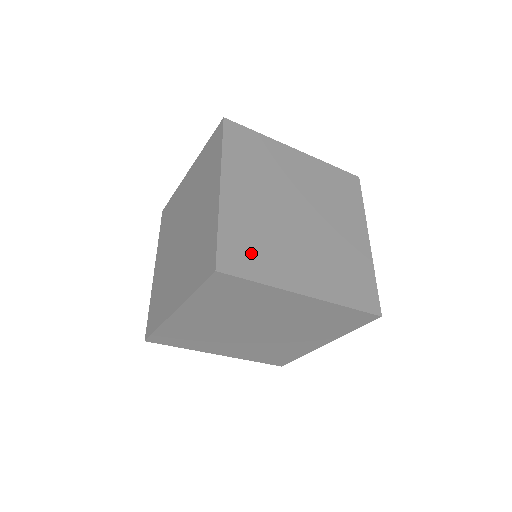
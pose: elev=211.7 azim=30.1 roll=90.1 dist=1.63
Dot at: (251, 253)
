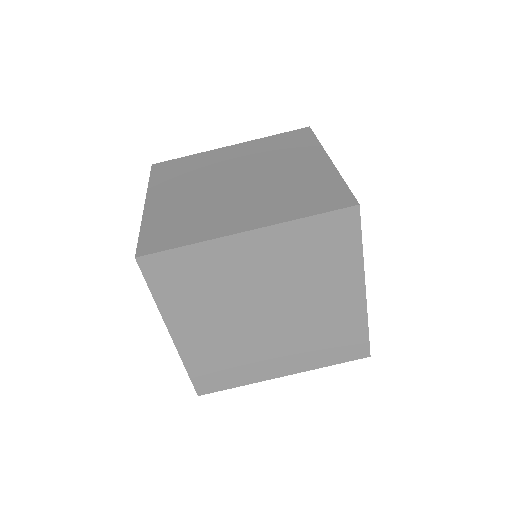
Dot at: occluded
